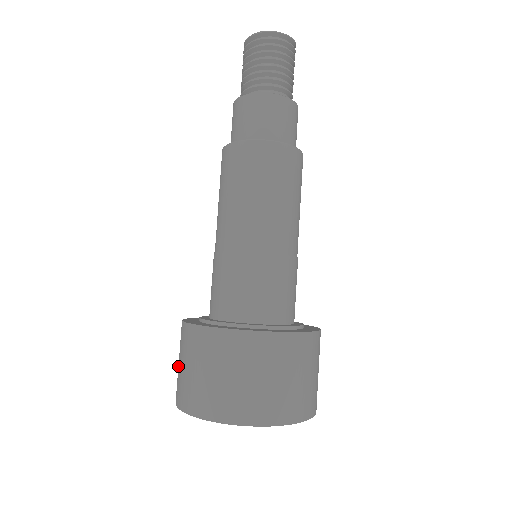
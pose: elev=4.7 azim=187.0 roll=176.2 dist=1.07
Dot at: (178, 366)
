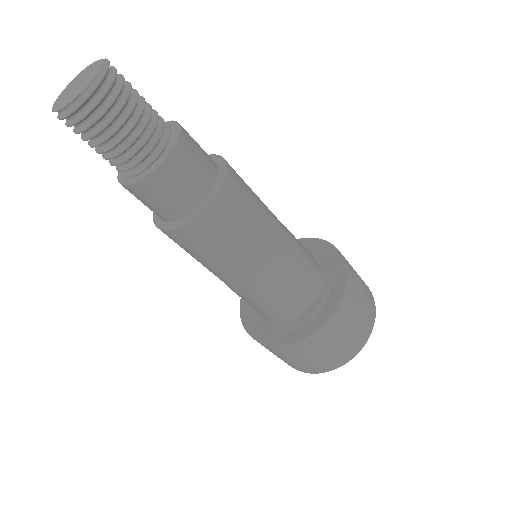
Dot at: (305, 362)
